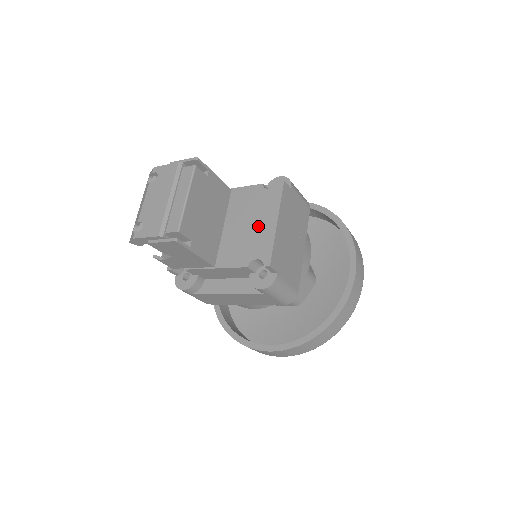
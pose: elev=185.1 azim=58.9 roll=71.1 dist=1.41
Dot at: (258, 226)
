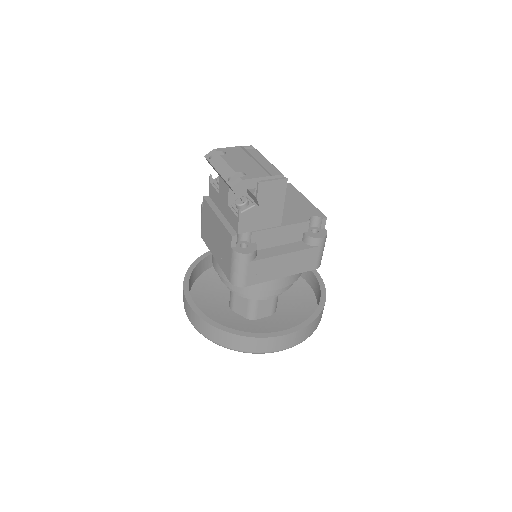
Dot at: (295, 202)
